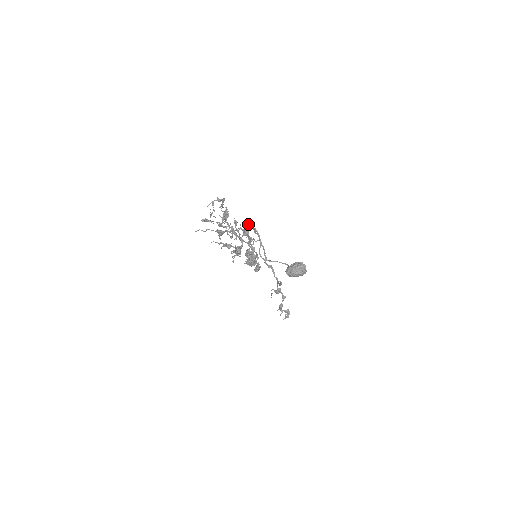
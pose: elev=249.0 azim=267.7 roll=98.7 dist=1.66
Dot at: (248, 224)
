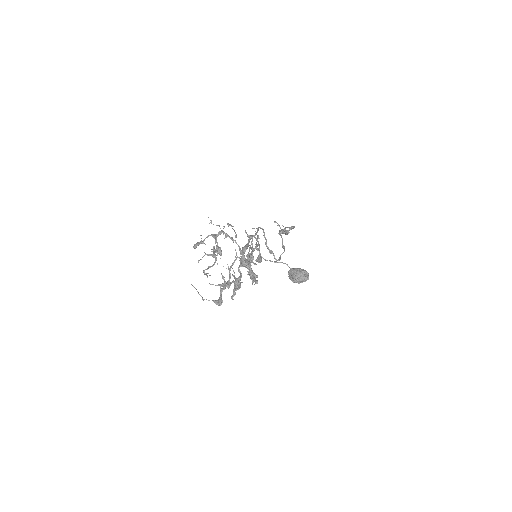
Dot at: (244, 253)
